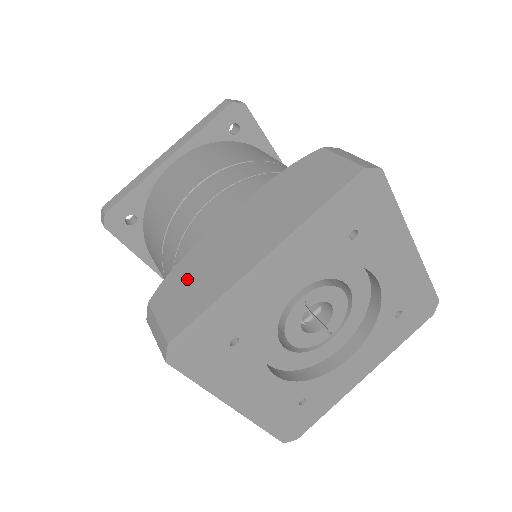
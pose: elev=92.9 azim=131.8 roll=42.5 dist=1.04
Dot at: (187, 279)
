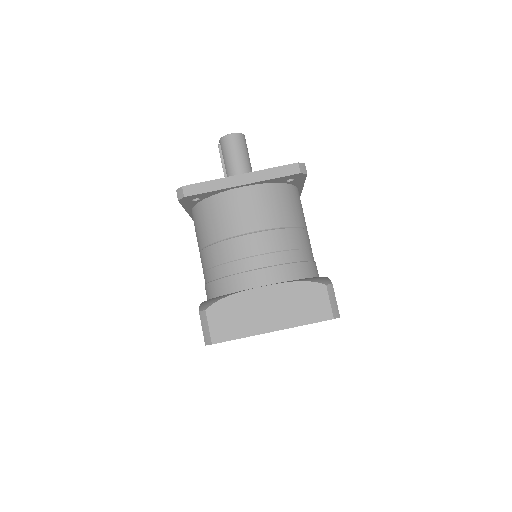
Dot at: (230, 312)
